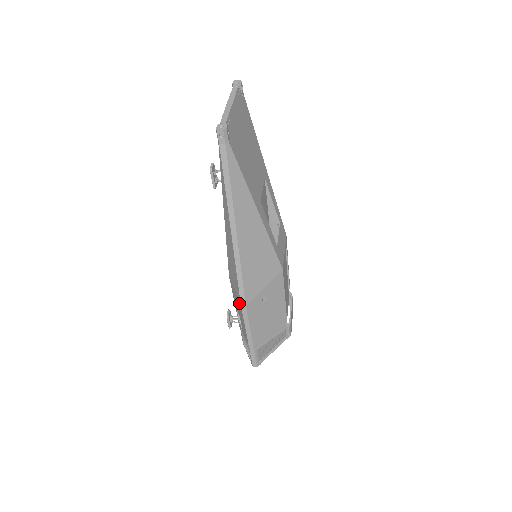
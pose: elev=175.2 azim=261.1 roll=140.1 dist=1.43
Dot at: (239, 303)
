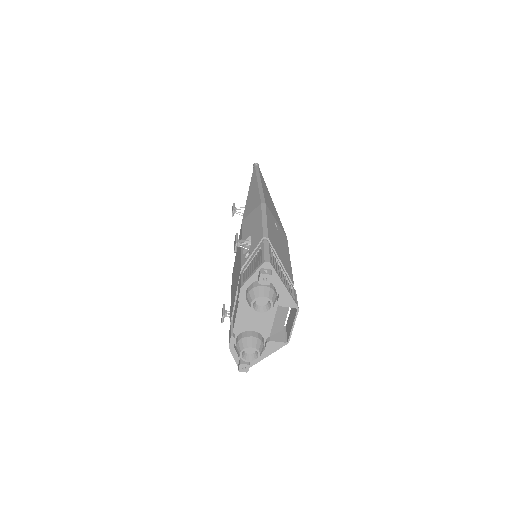
Dot at: (257, 208)
